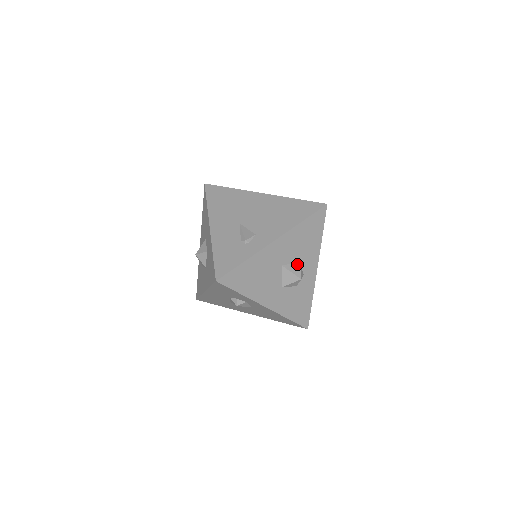
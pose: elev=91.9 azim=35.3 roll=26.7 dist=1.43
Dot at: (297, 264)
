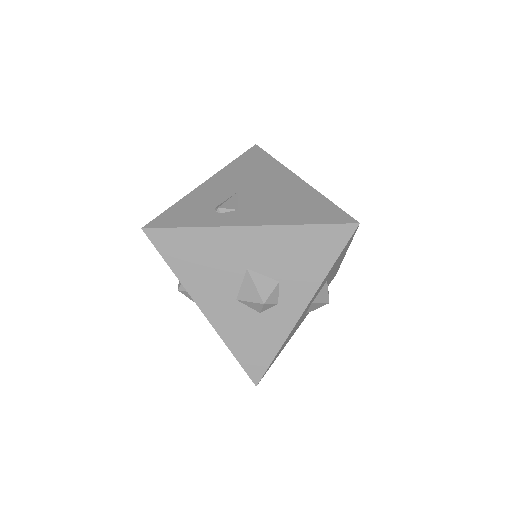
Dot at: (272, 281)
